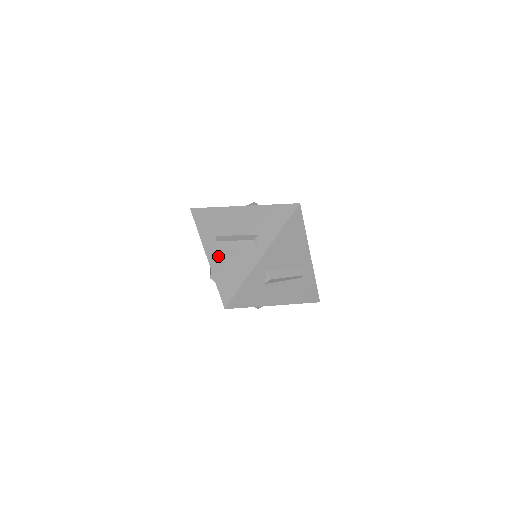
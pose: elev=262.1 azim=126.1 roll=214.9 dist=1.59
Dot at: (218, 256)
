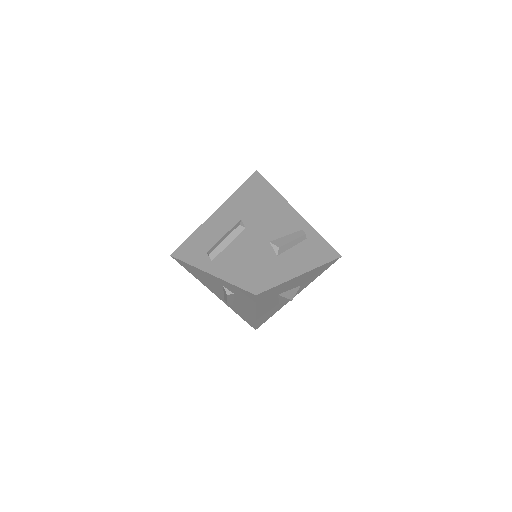
Dot at: (219, 264)
